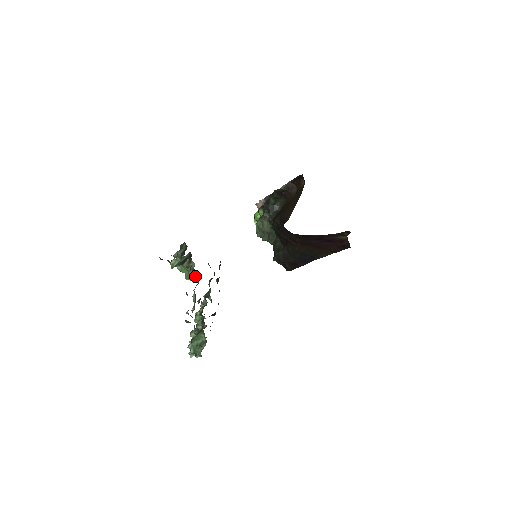
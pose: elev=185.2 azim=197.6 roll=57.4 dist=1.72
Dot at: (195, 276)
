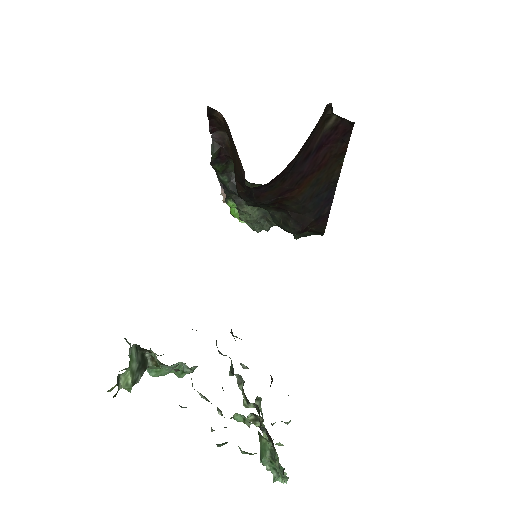
Dot at: occluded
